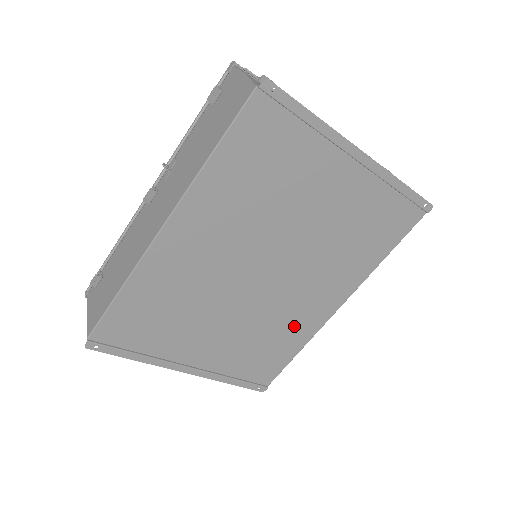
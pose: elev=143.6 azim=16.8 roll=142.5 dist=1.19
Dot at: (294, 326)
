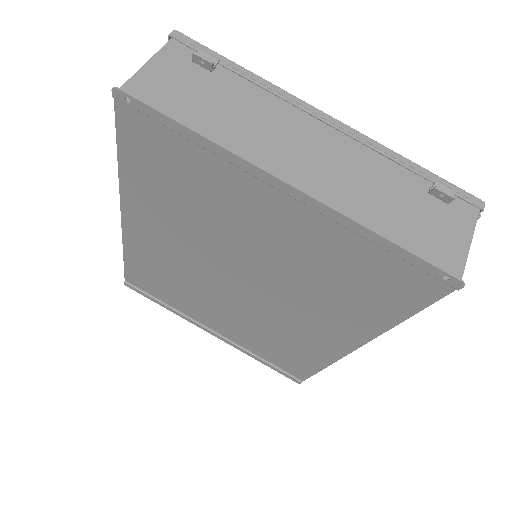
Dot at: (303, 343)
